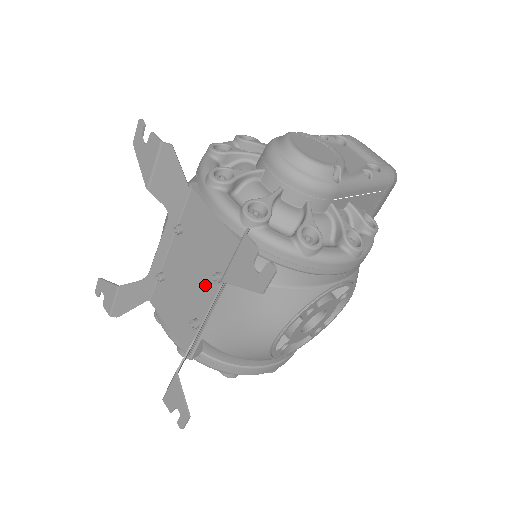
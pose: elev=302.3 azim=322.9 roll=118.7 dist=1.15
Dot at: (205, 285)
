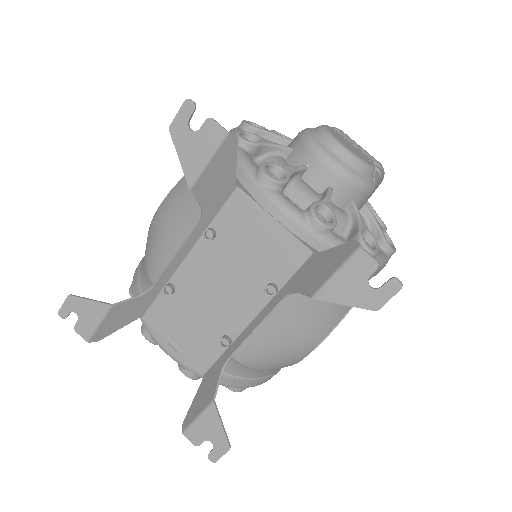
Dot at: (246, 298)
